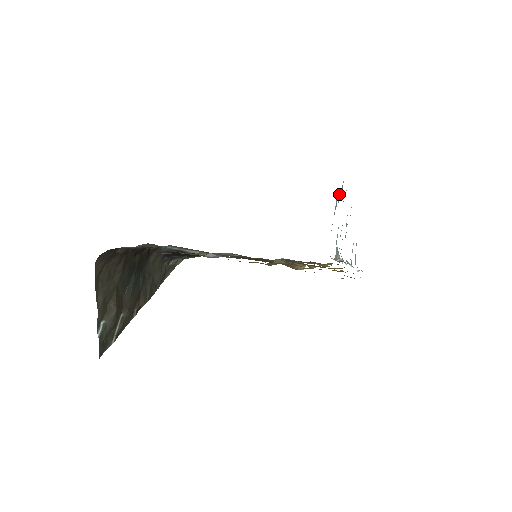
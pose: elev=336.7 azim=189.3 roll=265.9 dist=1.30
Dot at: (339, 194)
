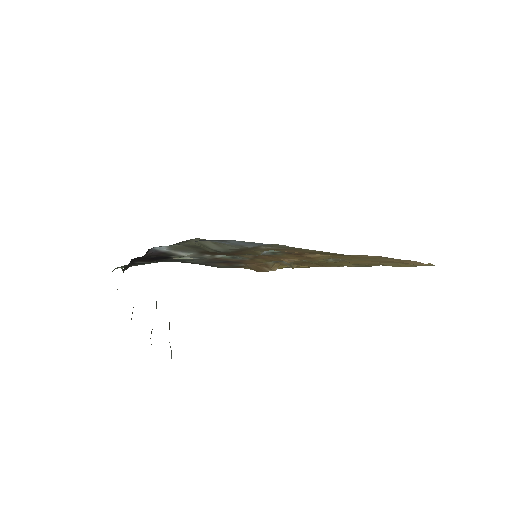
Dot at: occluded
